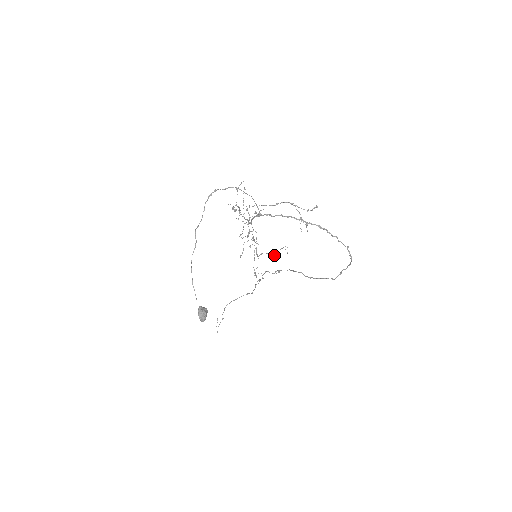
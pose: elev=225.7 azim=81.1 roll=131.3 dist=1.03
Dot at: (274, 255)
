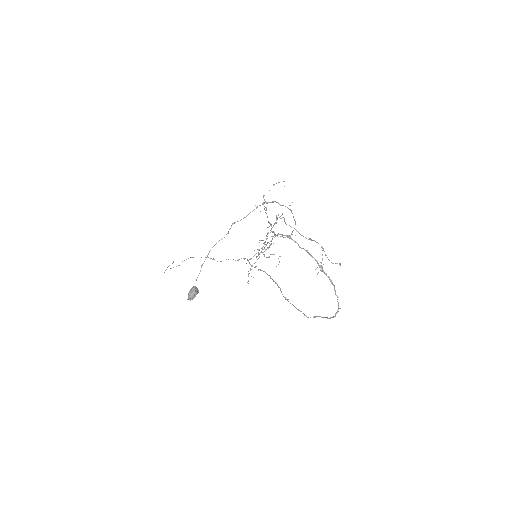
Dot at: occluded
